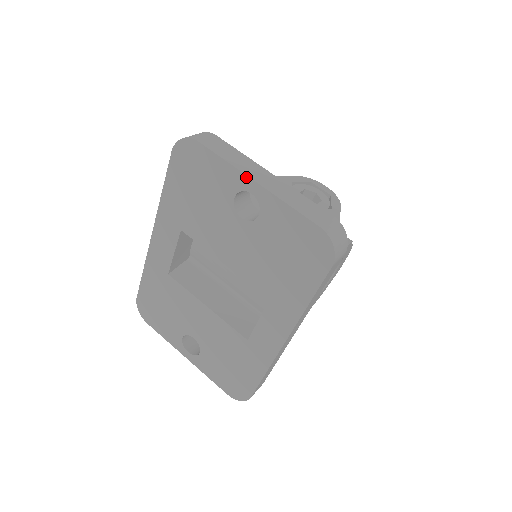
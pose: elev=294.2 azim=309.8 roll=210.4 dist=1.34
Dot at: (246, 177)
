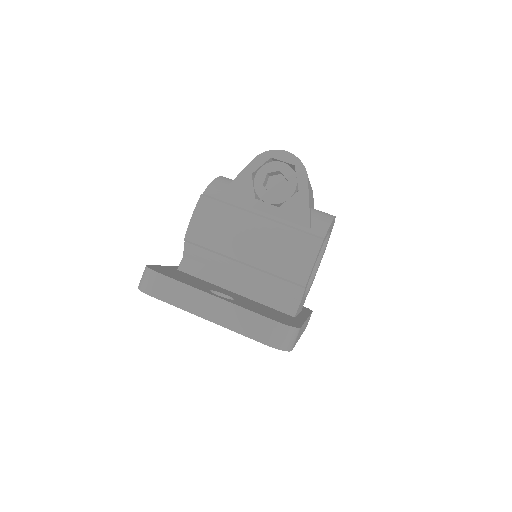
Dot at: (198, 316)
